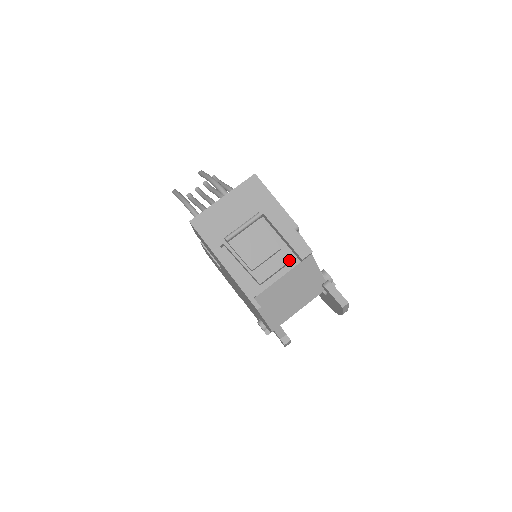
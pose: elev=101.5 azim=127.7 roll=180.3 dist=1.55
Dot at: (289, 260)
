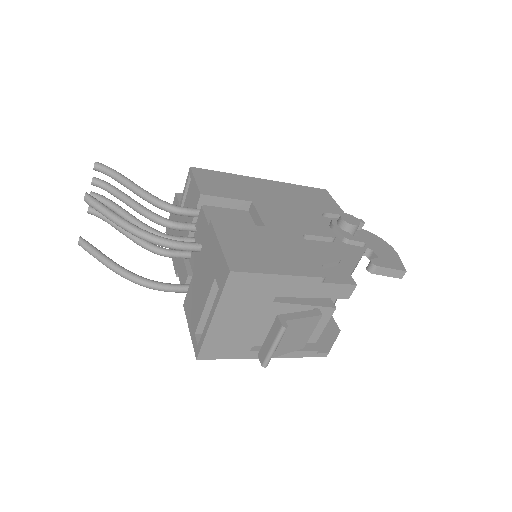
Dot at: (334, 309)
